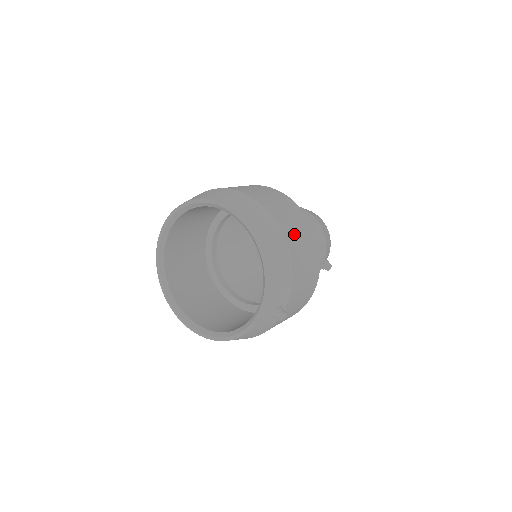
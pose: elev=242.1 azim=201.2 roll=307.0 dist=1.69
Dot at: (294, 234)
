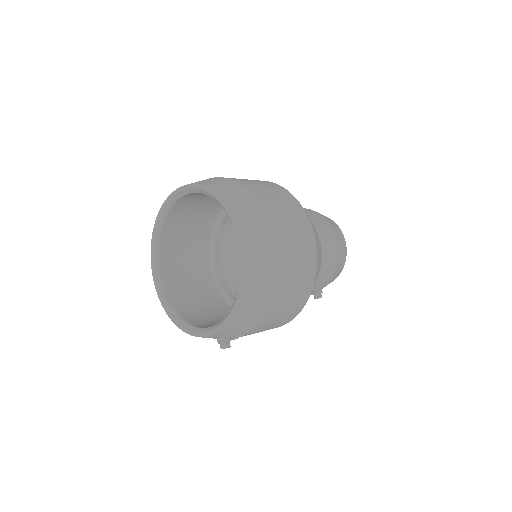
Dot at: (286, 291)
